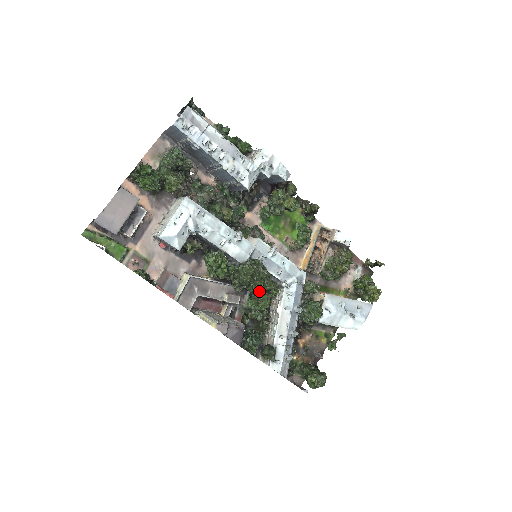
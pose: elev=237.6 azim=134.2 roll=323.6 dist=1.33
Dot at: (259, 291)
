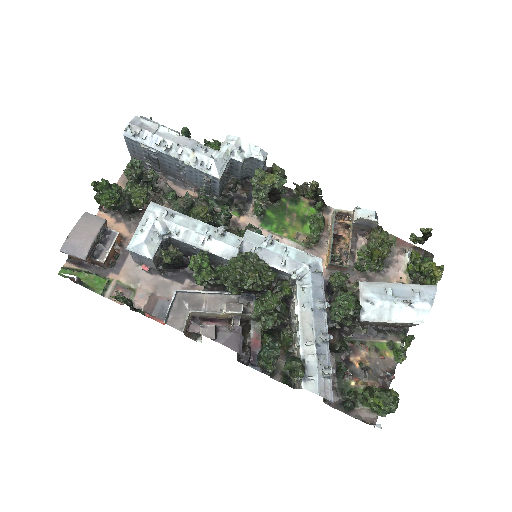
Dot at: (257, 286)
